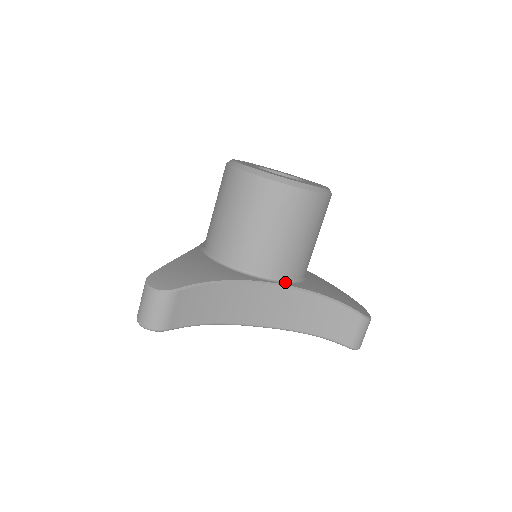
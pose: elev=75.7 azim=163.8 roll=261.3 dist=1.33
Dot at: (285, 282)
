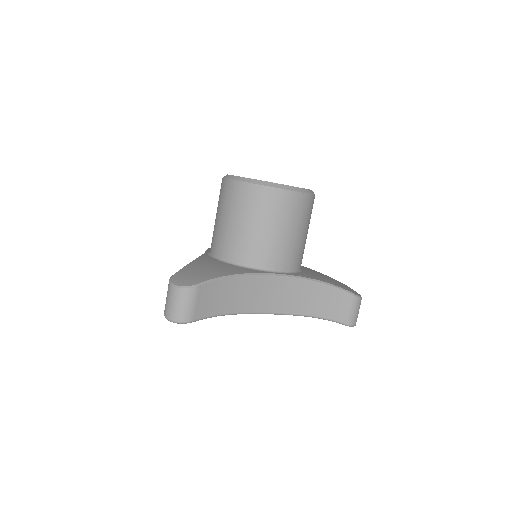
Dot at: (286, 273)
